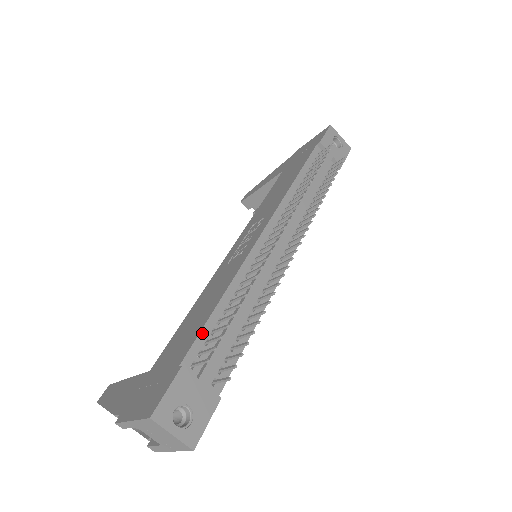
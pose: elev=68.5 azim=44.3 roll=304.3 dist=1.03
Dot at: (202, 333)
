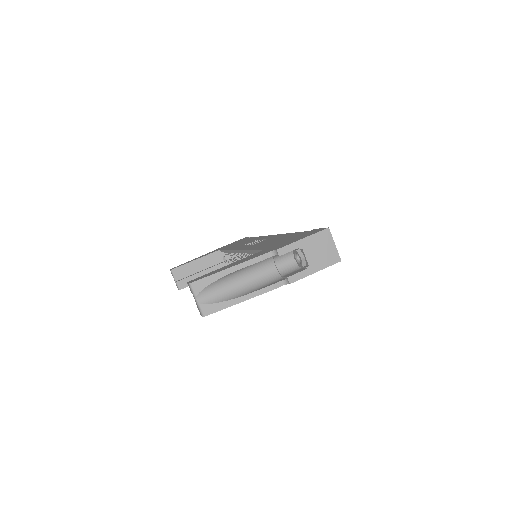
Dot at: occluded
